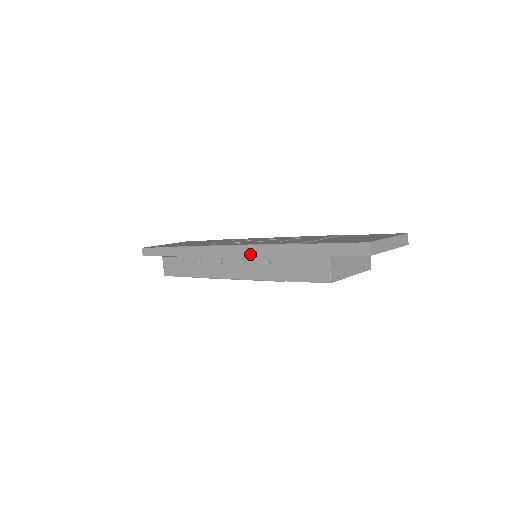
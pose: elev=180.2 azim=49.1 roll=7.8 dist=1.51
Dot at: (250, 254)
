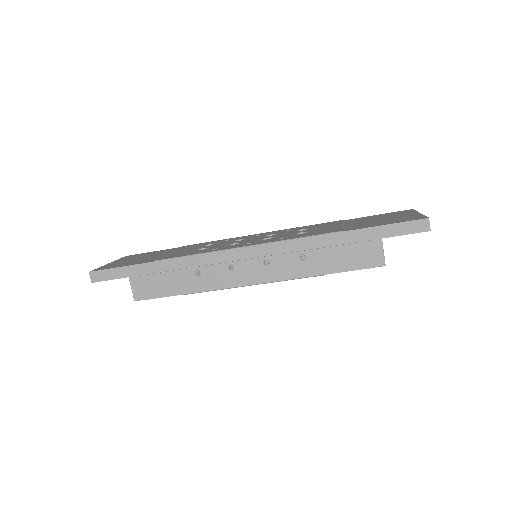
Dot at: (276, 252)
